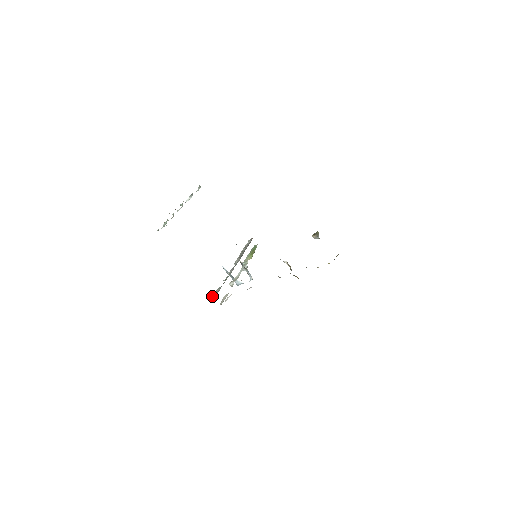
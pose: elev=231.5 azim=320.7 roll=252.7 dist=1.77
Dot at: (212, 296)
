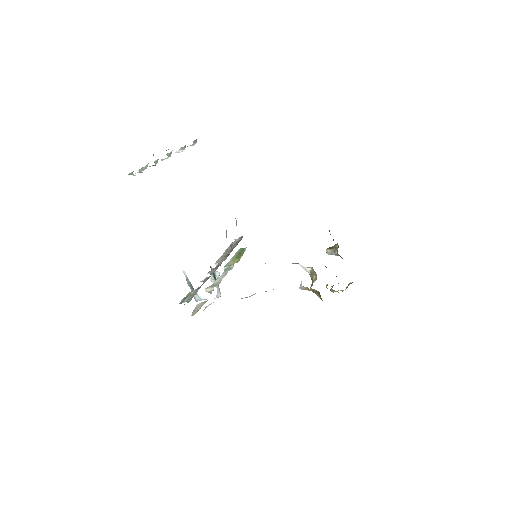
Dot at: (183, 299)
